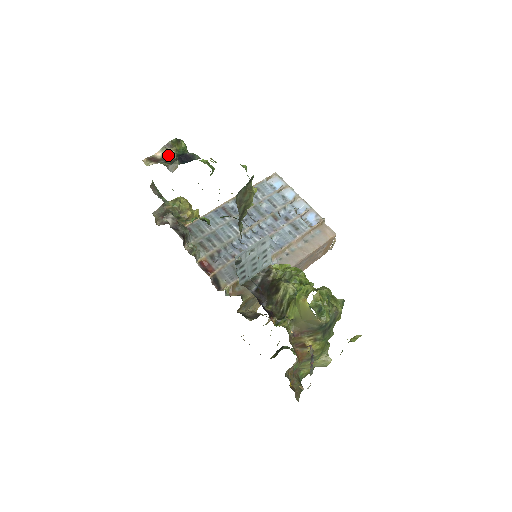
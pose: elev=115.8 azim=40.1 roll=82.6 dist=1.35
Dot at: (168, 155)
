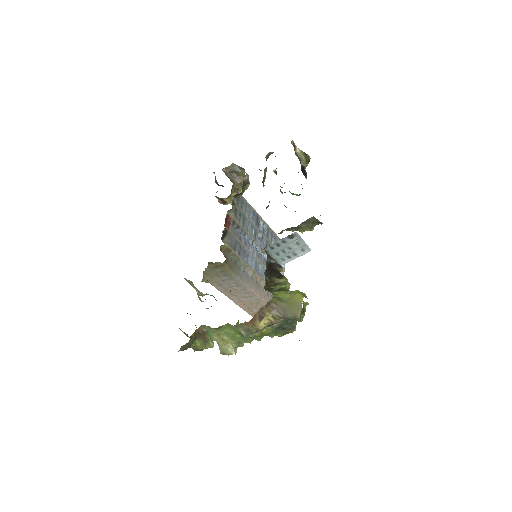
Dot at: (301, 157)
